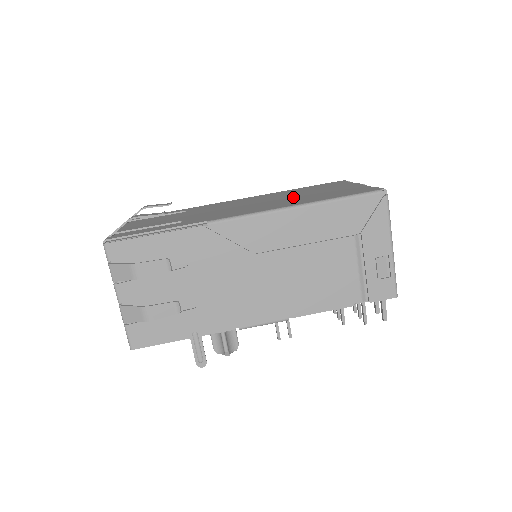
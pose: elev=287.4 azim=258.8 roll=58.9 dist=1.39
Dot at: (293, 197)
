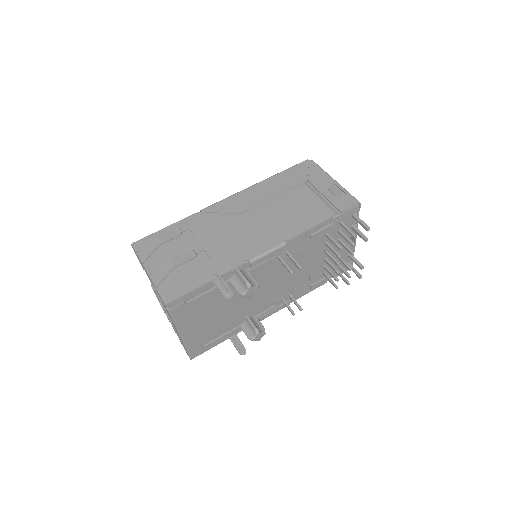
Dot at: occluded
